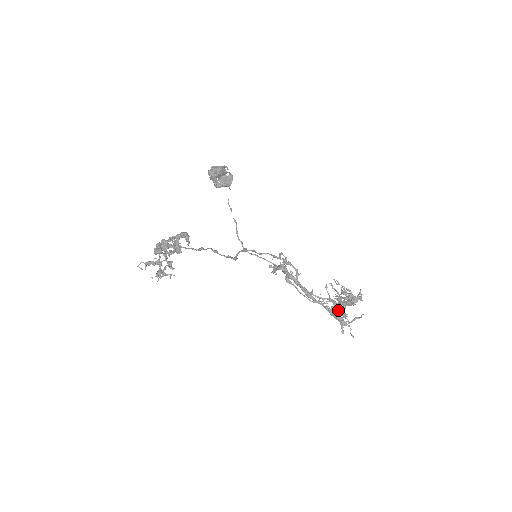
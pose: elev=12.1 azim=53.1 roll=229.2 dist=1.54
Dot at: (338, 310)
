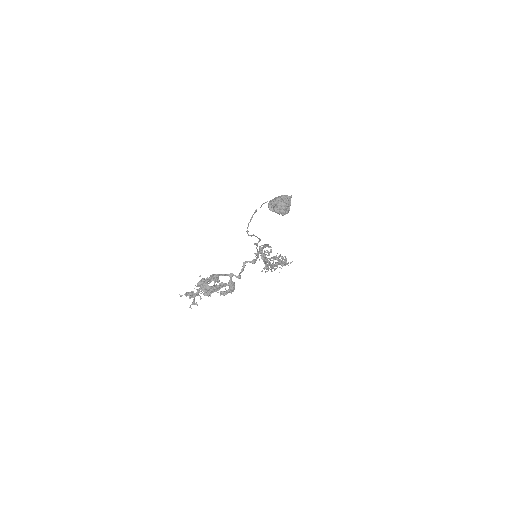
Dot at: (271, 266)
